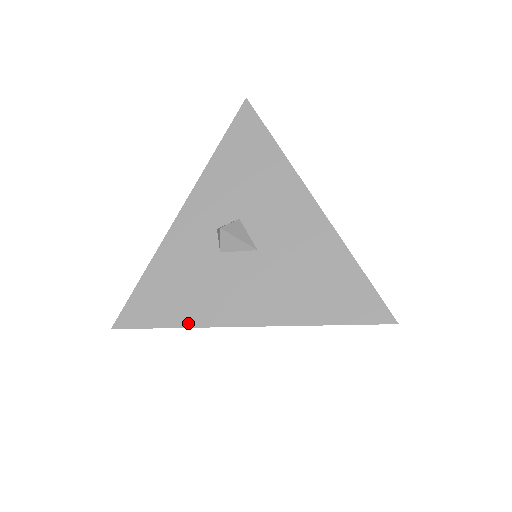
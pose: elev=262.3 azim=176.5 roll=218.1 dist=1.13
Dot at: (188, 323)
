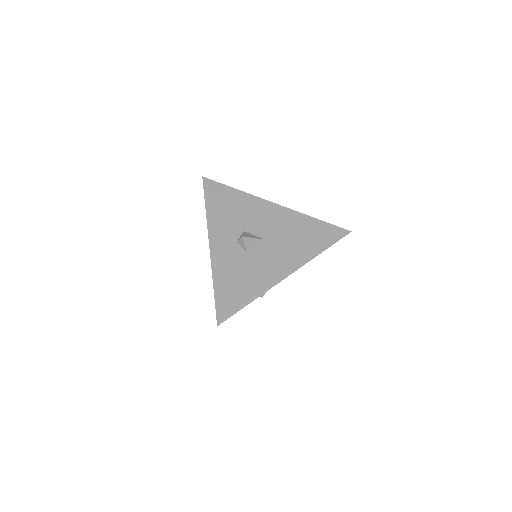
Dot at: (258, 294)
